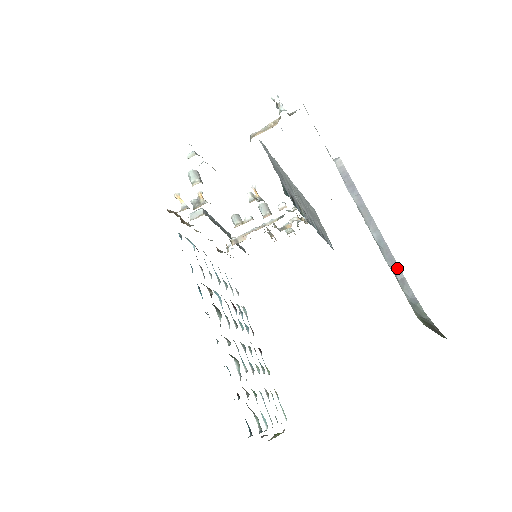
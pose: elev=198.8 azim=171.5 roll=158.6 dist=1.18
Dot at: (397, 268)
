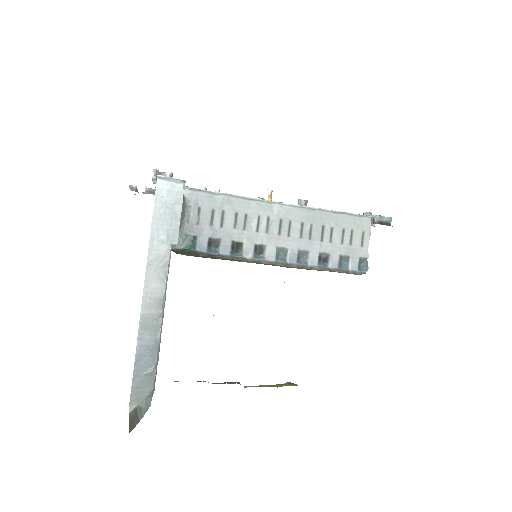
Dot at: (157, 363)
